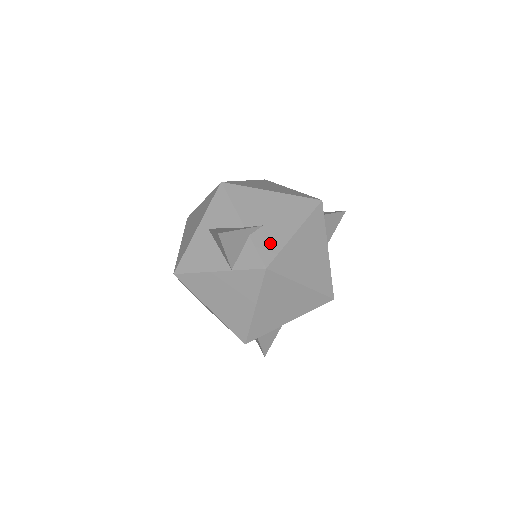
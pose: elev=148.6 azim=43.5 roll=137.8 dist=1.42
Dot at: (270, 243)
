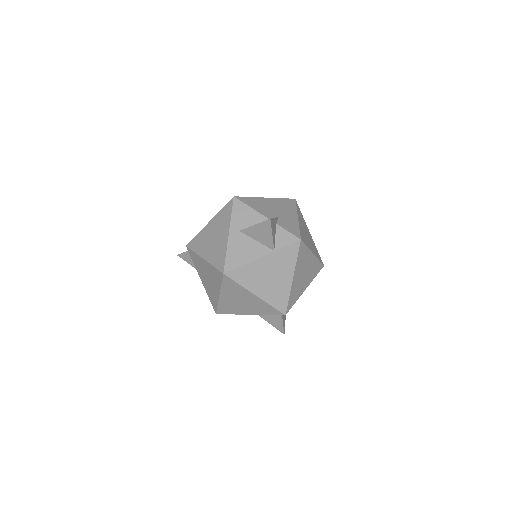
Dot at: (291, 226)
